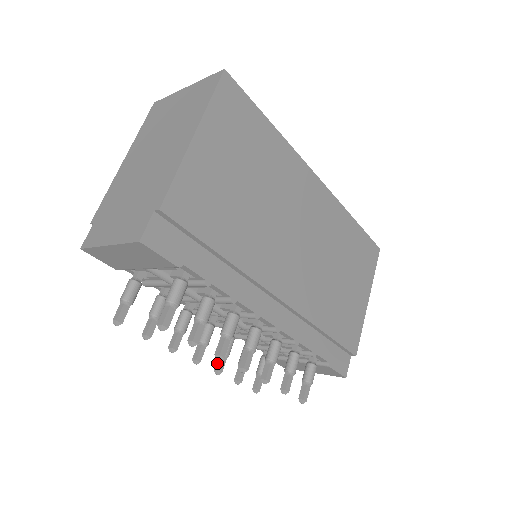
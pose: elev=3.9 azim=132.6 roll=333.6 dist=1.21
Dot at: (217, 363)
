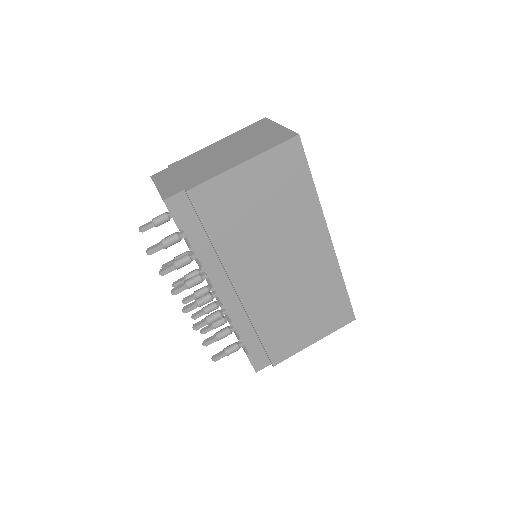
Dot at: (188, 297)
